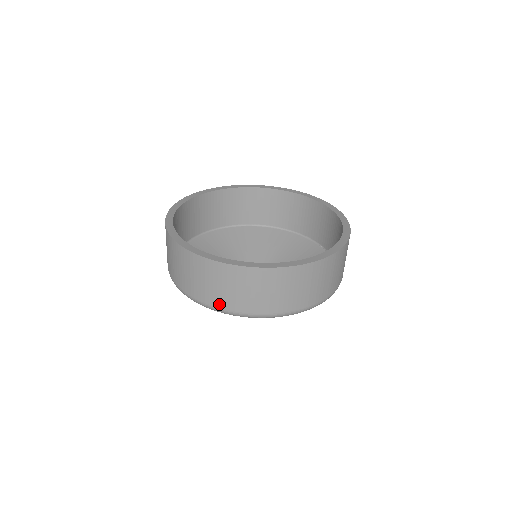
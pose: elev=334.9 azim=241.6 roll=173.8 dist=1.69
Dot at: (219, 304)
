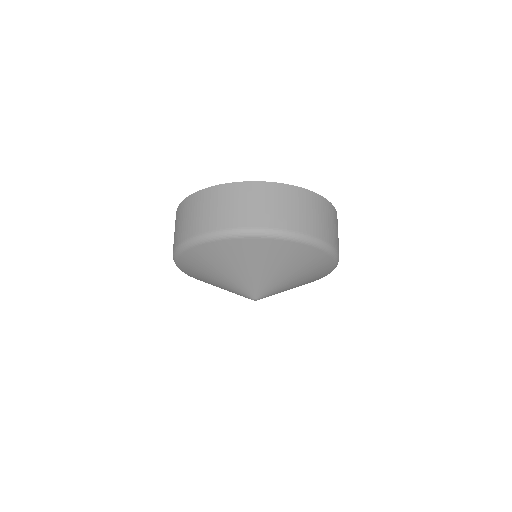
Dot at: (304, 229)
